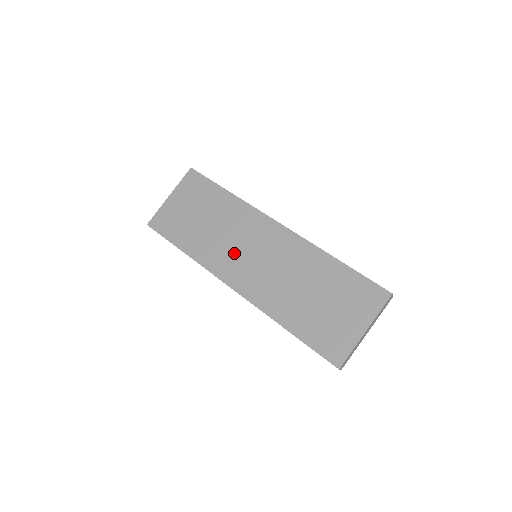
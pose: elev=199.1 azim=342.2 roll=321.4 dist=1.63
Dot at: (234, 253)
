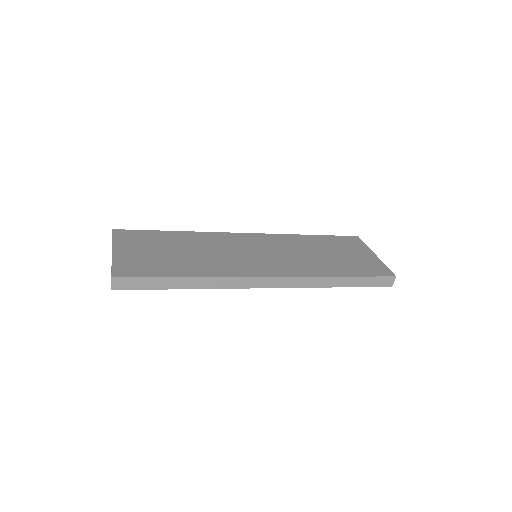
Dot at: (239, 258)
